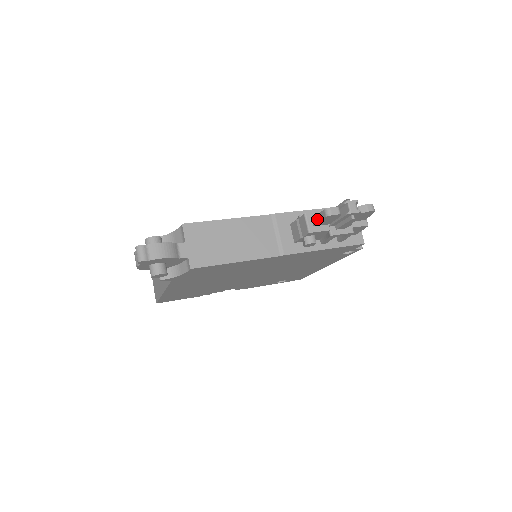
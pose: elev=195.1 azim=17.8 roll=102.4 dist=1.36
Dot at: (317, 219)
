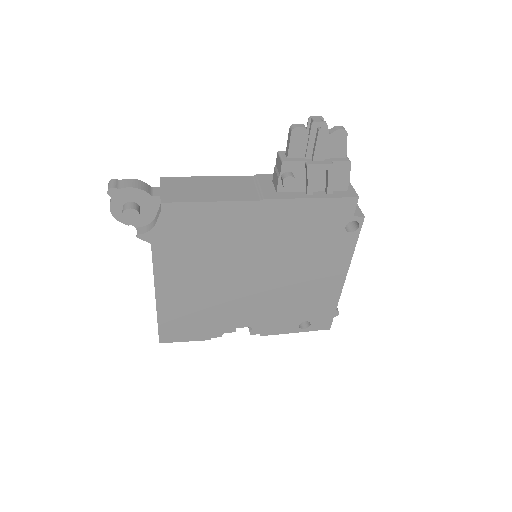
Dot at: (287, 146)
